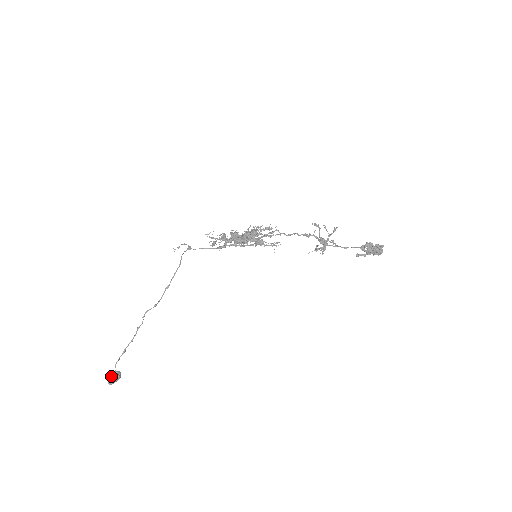
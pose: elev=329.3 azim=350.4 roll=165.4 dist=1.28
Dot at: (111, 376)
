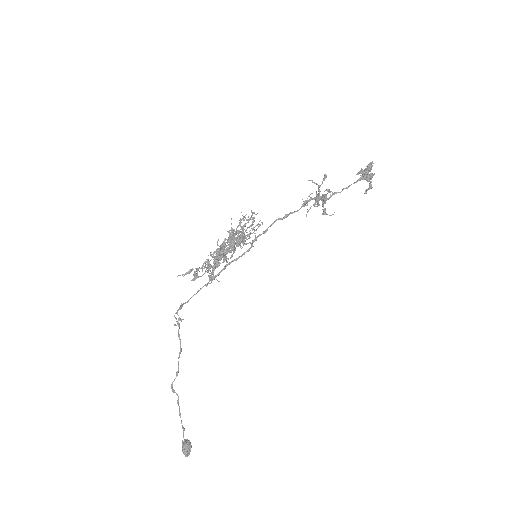
Dot at: (186, 452)
